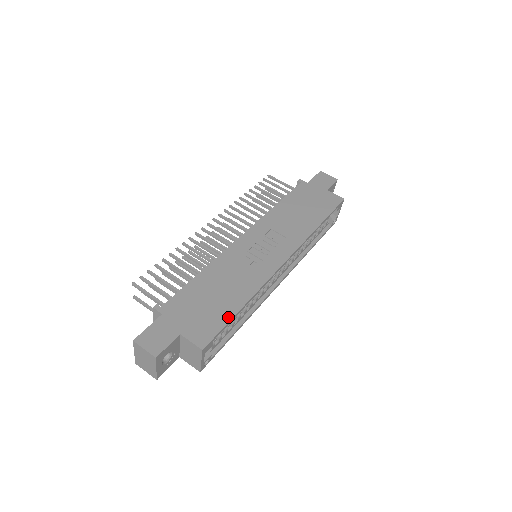
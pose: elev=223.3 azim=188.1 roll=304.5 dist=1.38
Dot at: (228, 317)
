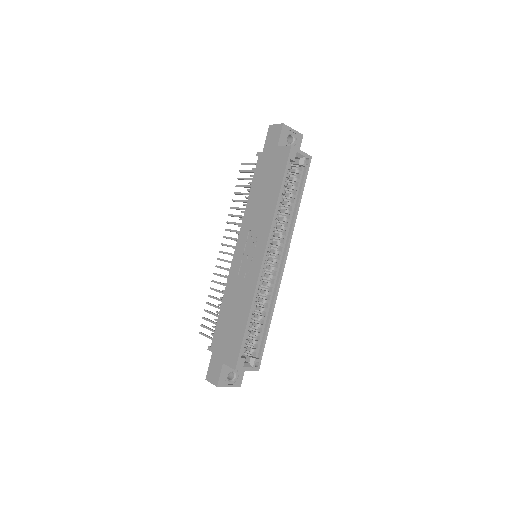
Dot at: (242, 335)
